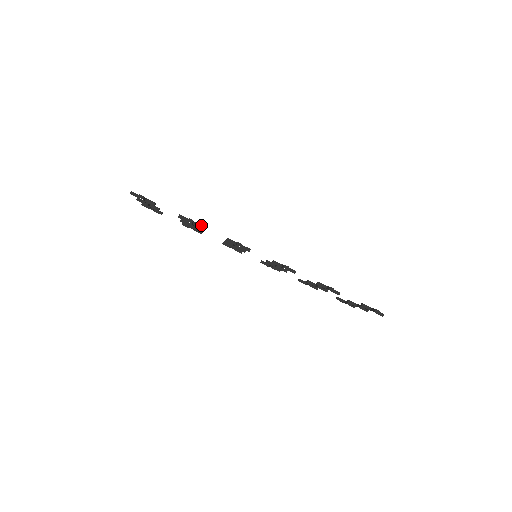
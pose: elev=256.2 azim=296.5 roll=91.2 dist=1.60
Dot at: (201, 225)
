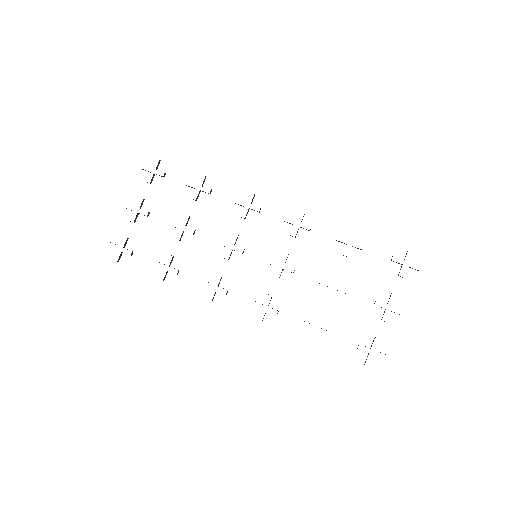
Dot at: occluded
